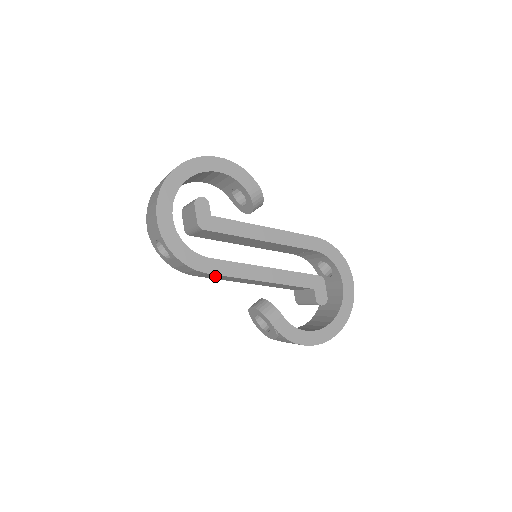
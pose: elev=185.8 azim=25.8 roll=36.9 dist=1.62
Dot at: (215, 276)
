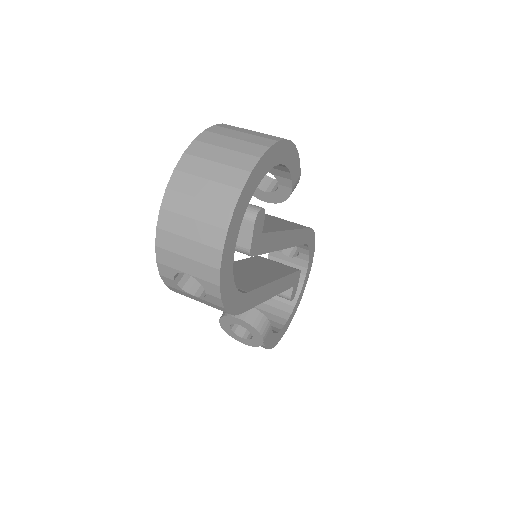
Dot at: occluded
